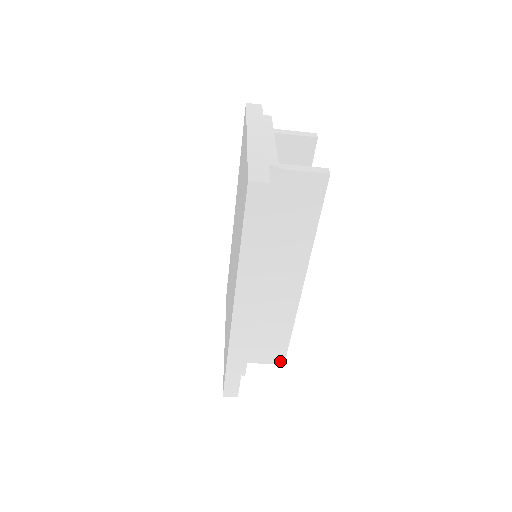
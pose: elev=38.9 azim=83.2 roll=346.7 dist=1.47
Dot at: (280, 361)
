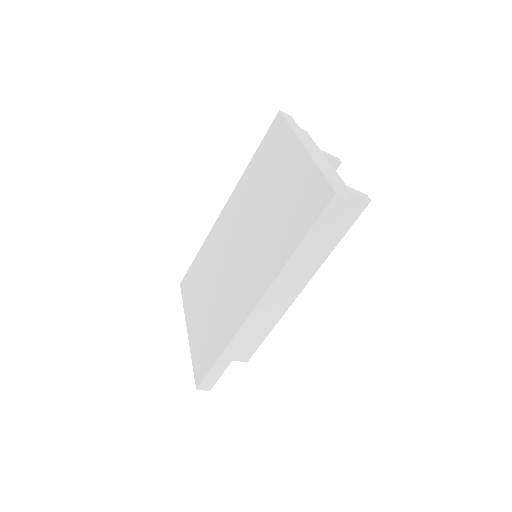
Dot at: (245, 359)
